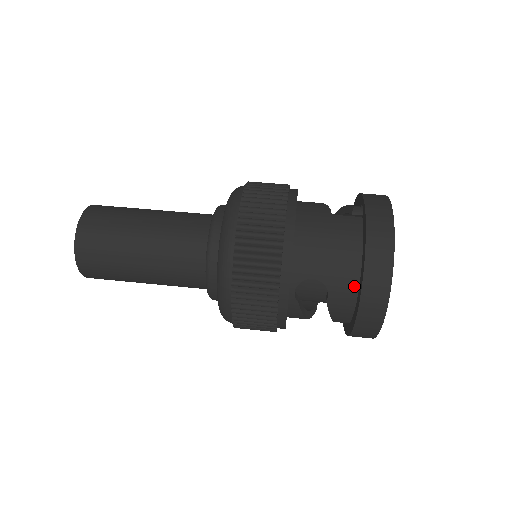
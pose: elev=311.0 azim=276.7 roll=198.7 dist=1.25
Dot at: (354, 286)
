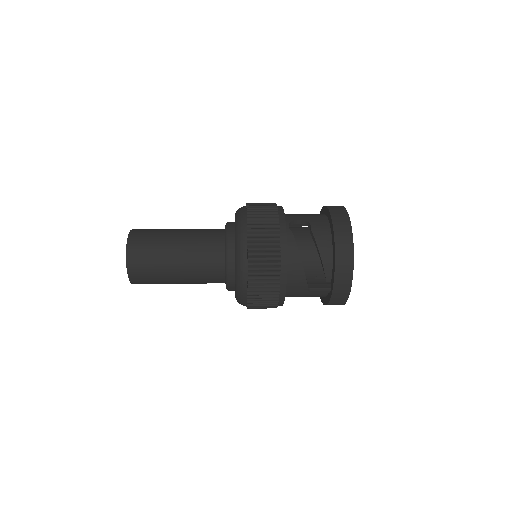
Dot at: (325, 221)
